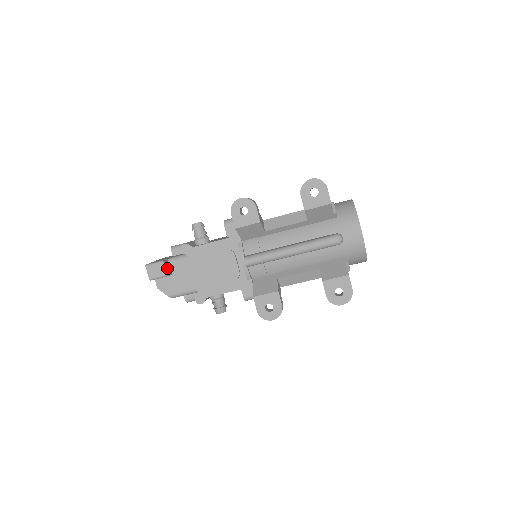
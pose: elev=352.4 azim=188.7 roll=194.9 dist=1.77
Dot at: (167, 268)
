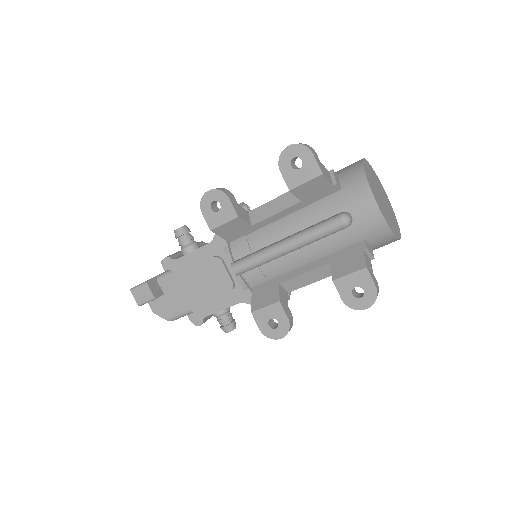
Dot at: (155, 289)
